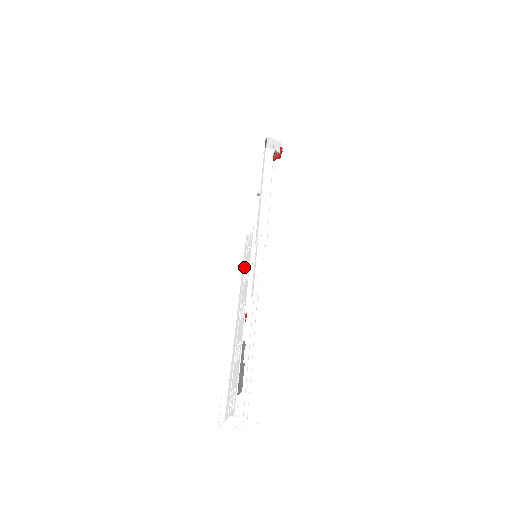
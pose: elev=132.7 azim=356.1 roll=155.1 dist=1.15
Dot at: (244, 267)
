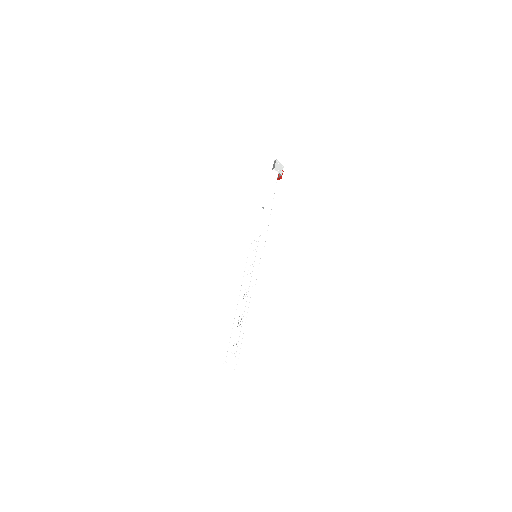
Dot at: (248, 263)
